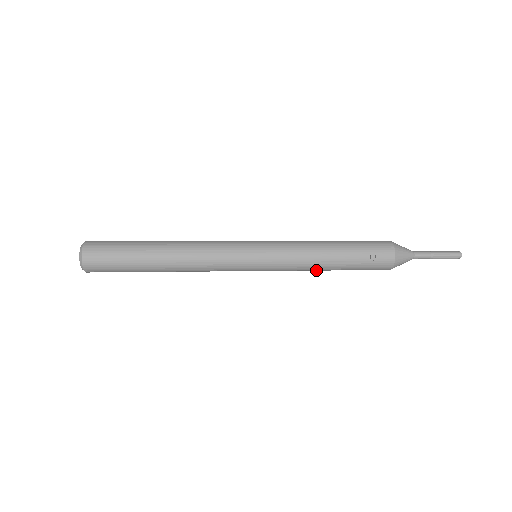
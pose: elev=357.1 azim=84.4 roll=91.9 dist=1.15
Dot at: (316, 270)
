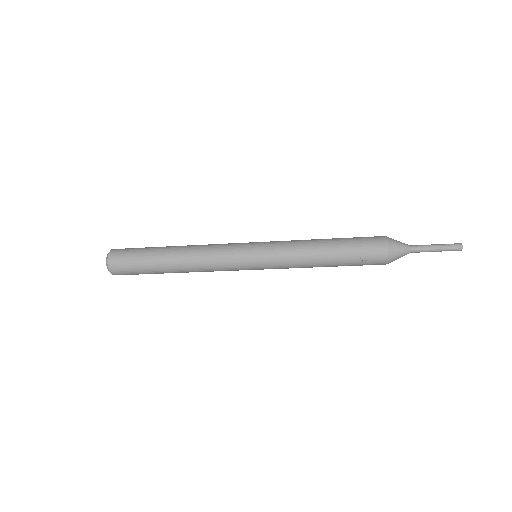
Dot at: occluded
